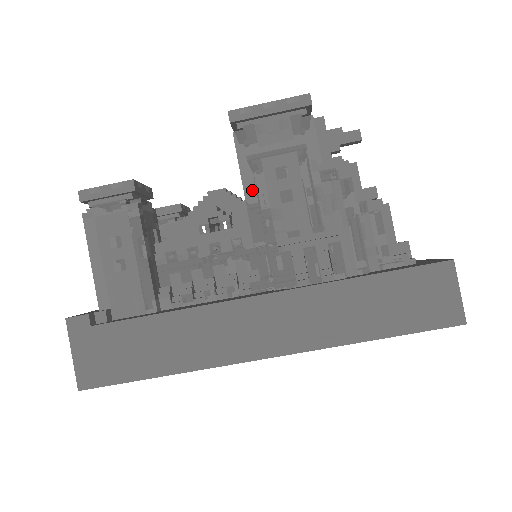
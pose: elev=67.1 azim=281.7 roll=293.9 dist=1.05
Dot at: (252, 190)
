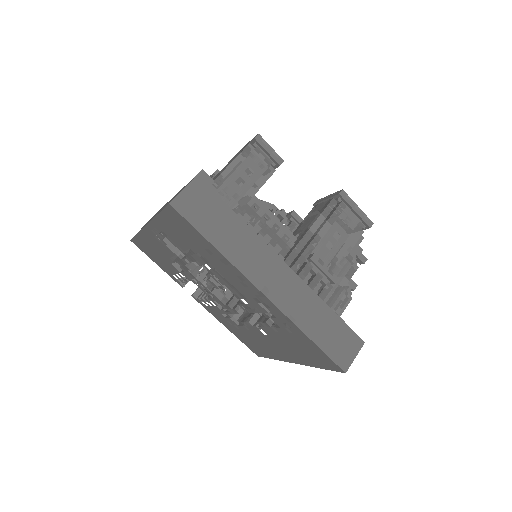
Dot at: (317, 227)
